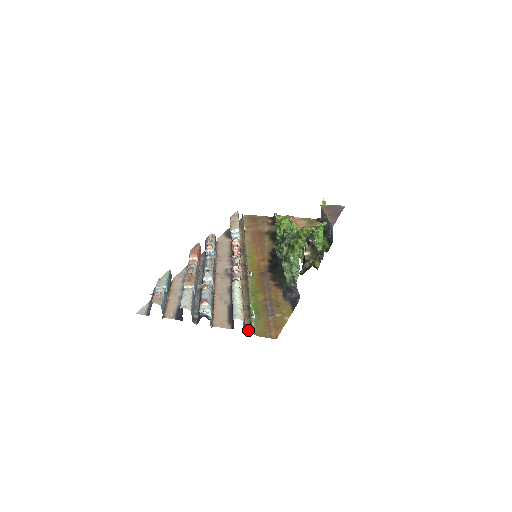
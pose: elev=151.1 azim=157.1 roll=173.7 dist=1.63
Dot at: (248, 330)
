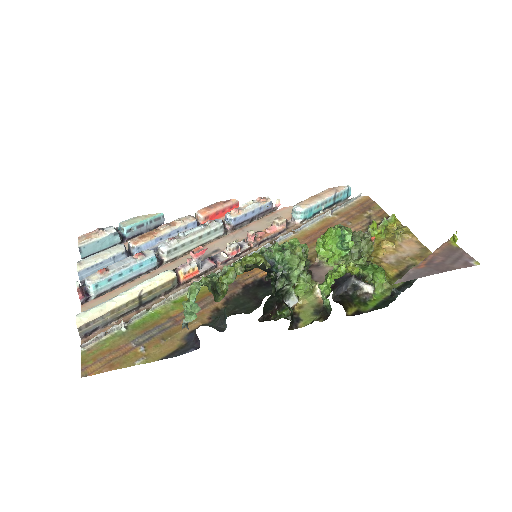
Dot at: (90, 339)
